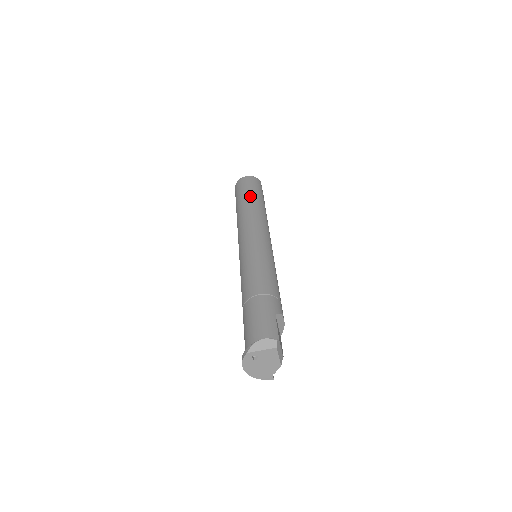
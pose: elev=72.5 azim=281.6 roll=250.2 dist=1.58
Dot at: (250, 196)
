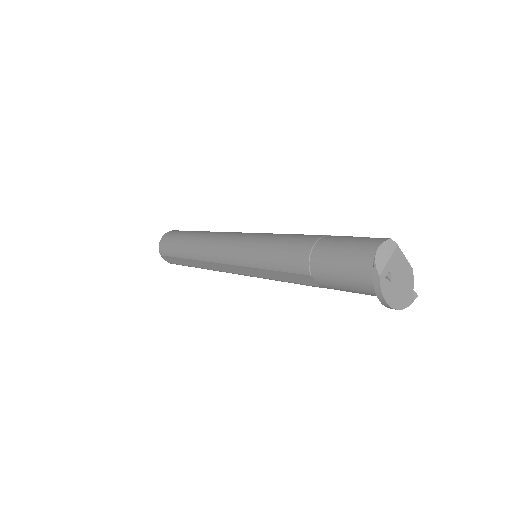
Dot at: (188, 235)
